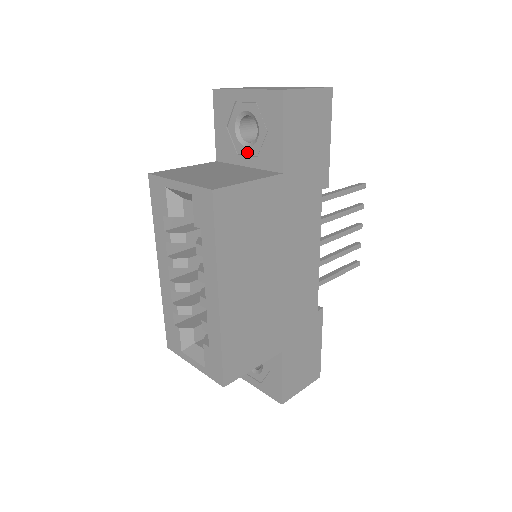
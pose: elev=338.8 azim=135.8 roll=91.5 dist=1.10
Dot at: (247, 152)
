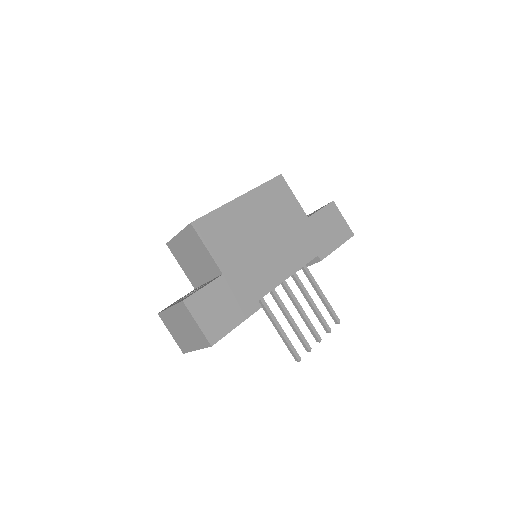
Dot at: occluded
